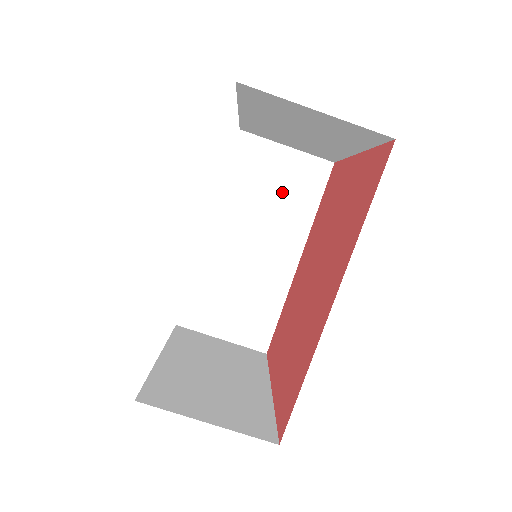
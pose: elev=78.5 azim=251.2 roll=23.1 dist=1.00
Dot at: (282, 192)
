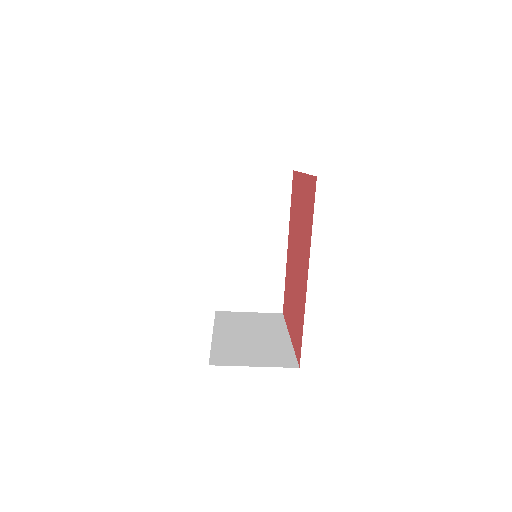
Dot at: (262, 201)
